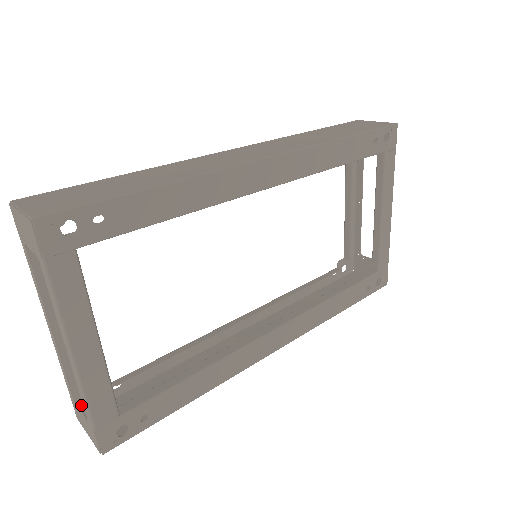
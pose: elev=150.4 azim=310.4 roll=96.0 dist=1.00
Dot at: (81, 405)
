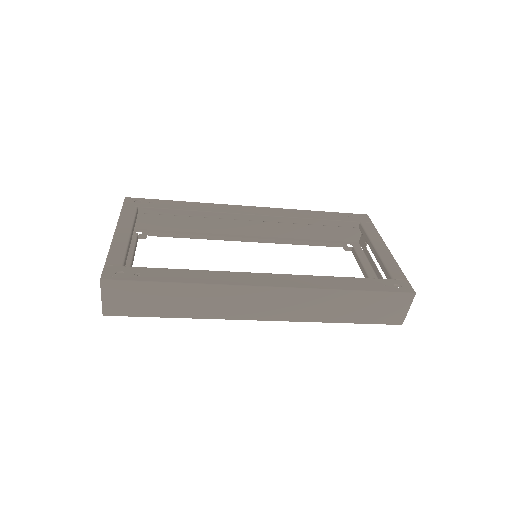
Dot at: occluded
